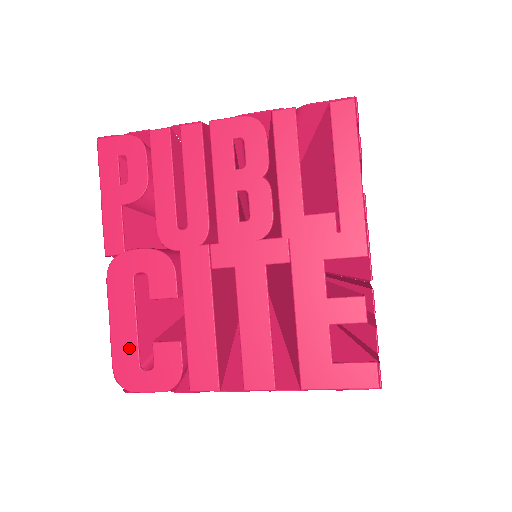
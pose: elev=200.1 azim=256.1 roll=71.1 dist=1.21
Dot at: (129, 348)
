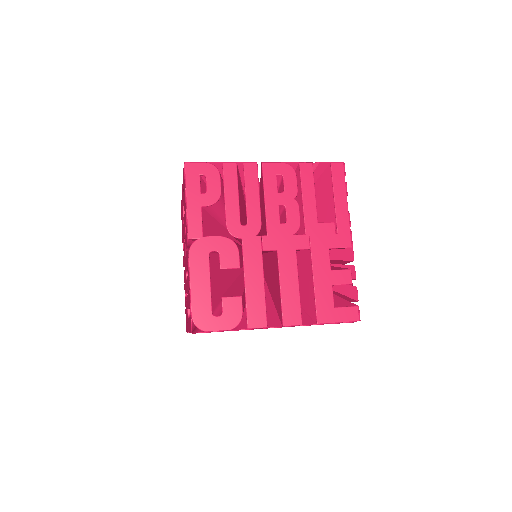
Dot at: (205, 301)
